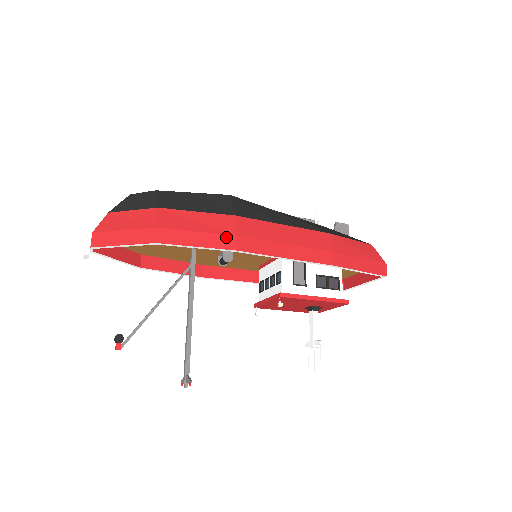
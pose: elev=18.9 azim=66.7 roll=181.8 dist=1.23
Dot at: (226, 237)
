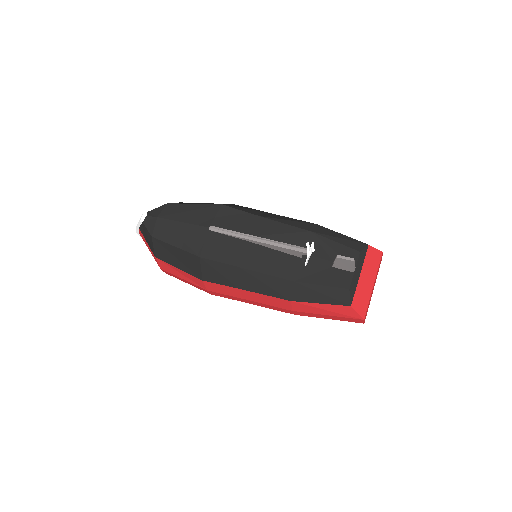
Dot at: (201, 288)
